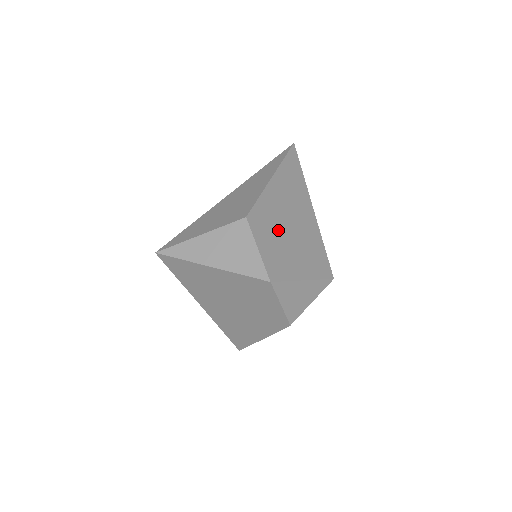
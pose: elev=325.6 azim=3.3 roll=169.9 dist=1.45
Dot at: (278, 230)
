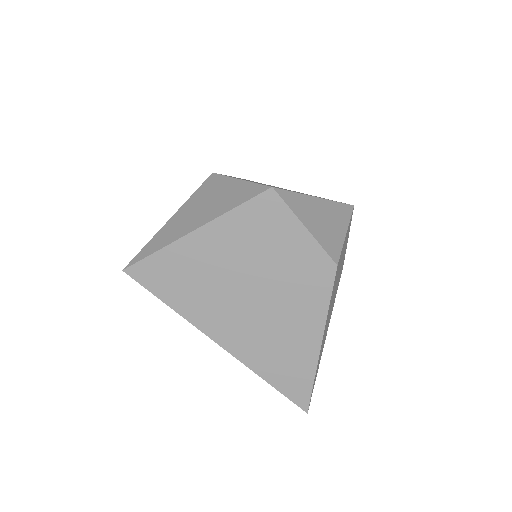
Dot at: occluded
